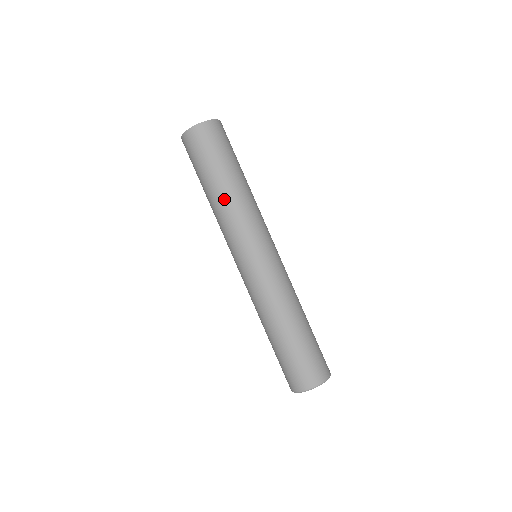
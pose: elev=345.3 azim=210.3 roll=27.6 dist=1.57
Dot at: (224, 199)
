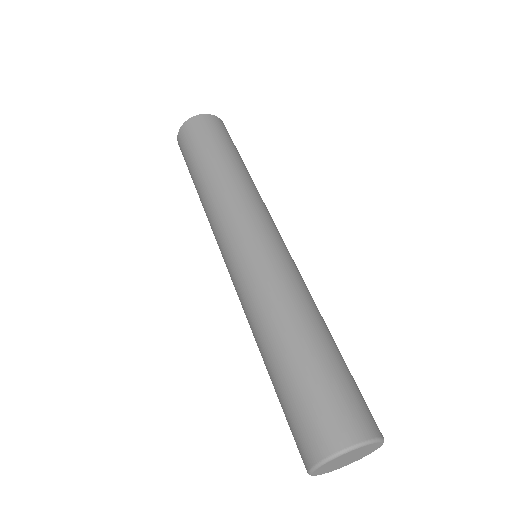
Dot at: (220, 176)
